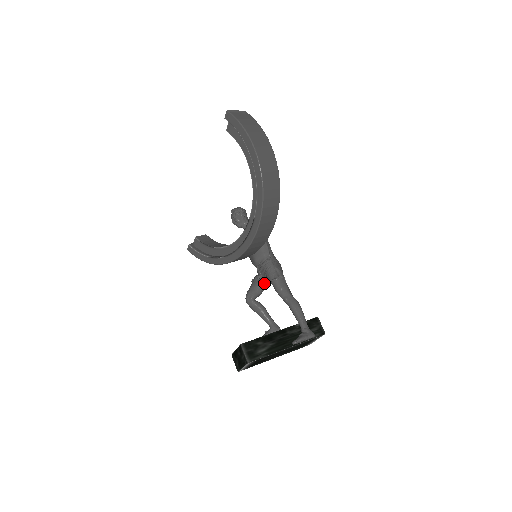
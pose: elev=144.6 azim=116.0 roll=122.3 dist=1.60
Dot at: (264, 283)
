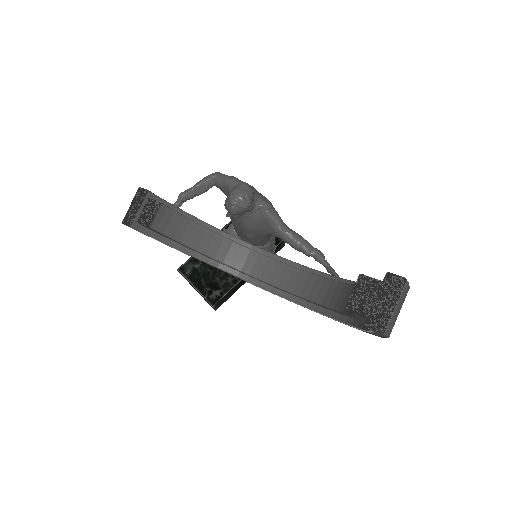
Dot at: occluded
